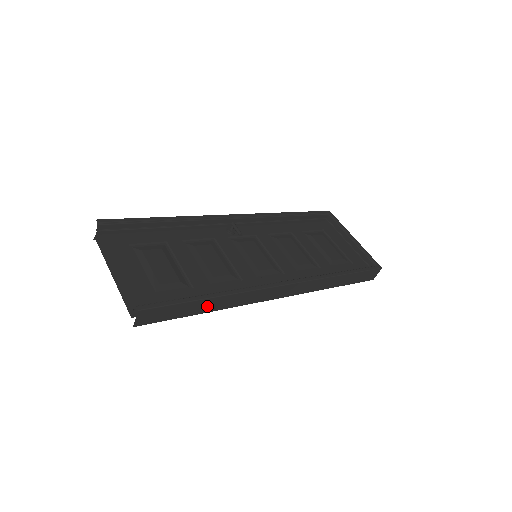
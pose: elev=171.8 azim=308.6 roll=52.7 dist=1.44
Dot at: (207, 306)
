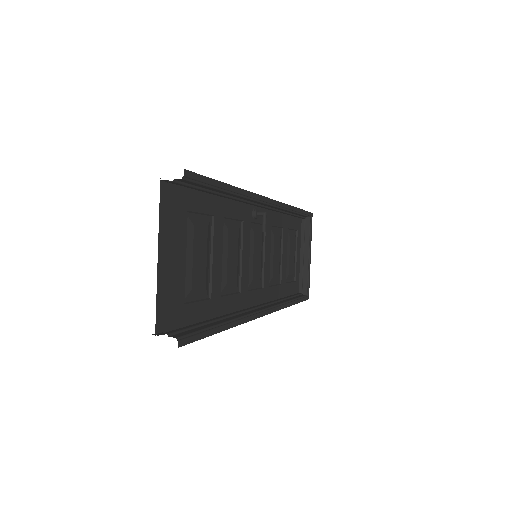
Dot at: occluded
